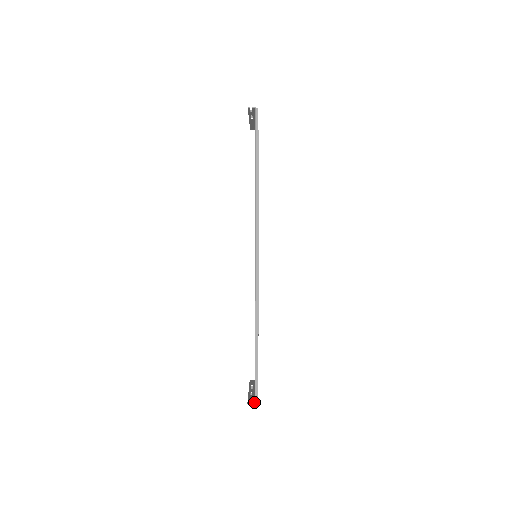
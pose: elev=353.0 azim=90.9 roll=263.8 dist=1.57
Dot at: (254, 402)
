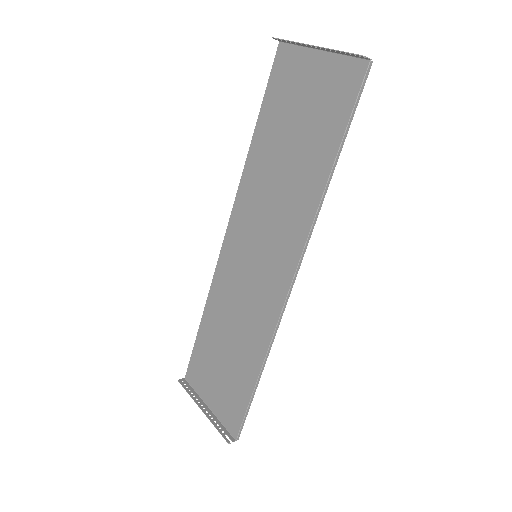
Dot at: (232, 437)
